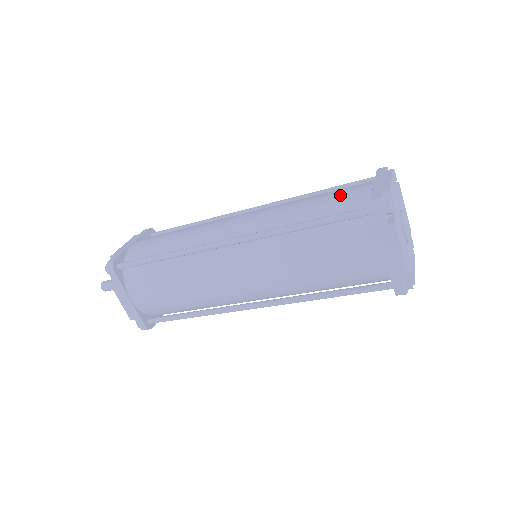
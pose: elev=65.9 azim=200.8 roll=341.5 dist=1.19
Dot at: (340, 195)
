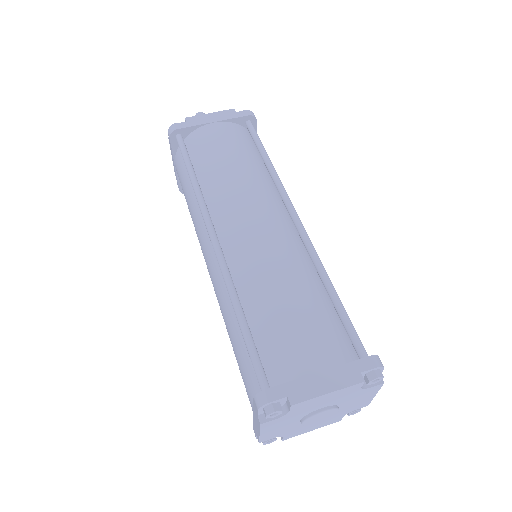
Dot at: (294, 336)
